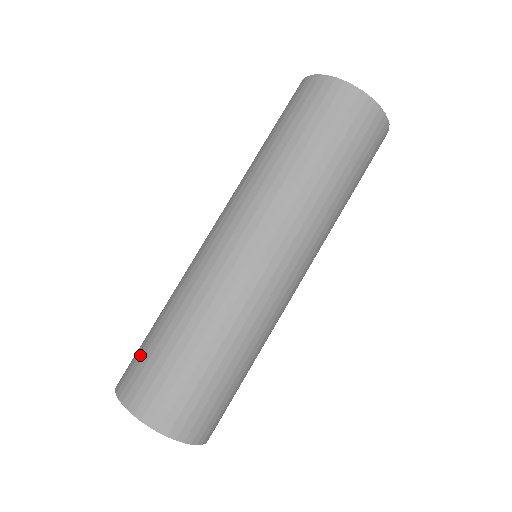
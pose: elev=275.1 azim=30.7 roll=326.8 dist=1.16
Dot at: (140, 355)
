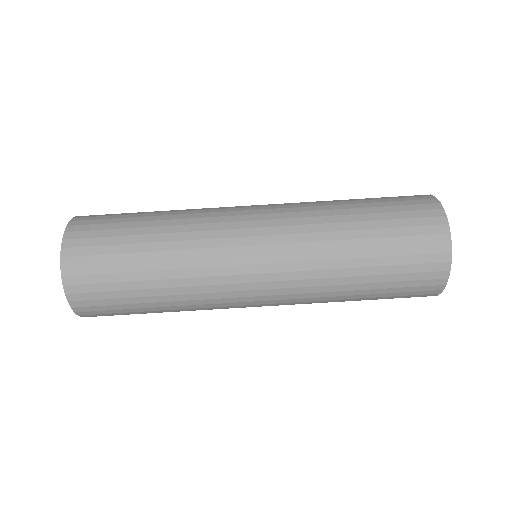
Dot at: (108, 231)
